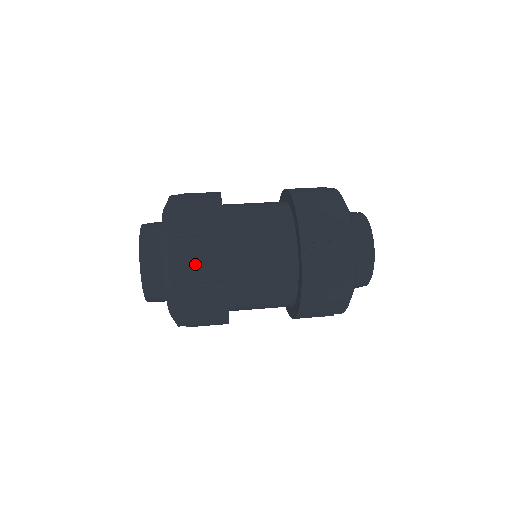
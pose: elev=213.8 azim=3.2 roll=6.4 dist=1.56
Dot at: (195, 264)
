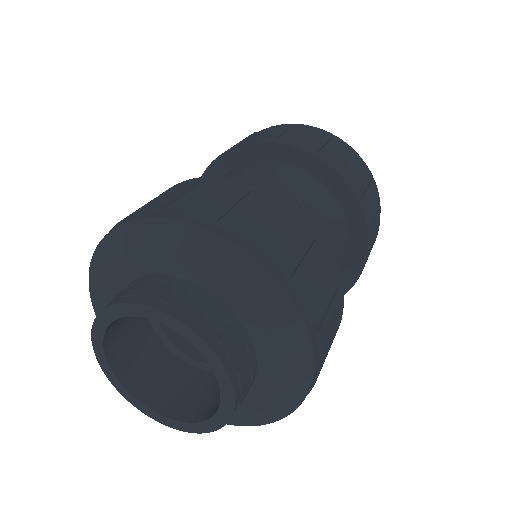
Dot at: (168, 198)
